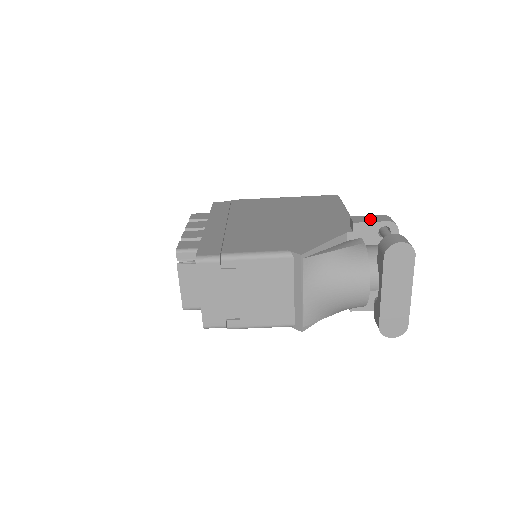
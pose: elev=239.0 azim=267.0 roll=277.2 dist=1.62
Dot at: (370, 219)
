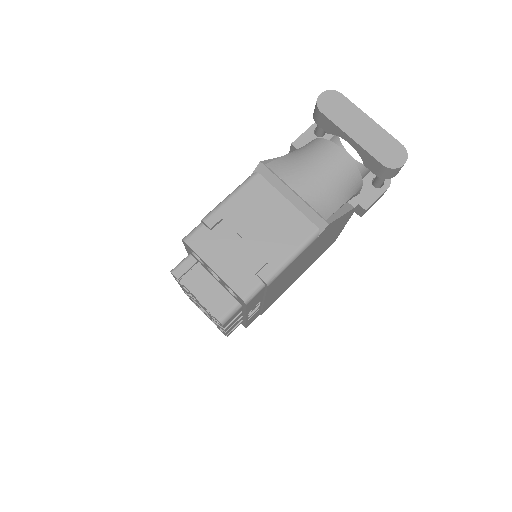
Dot at: occluded
